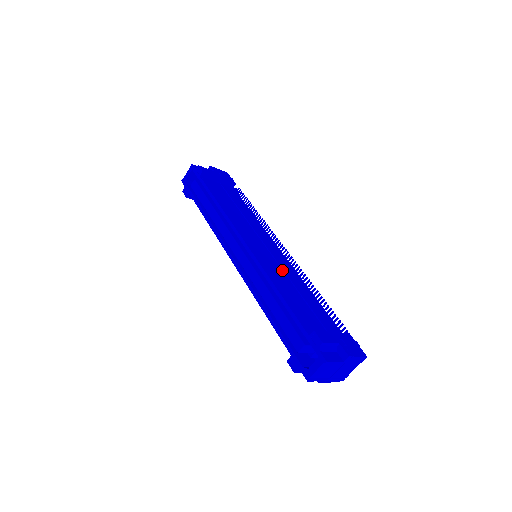
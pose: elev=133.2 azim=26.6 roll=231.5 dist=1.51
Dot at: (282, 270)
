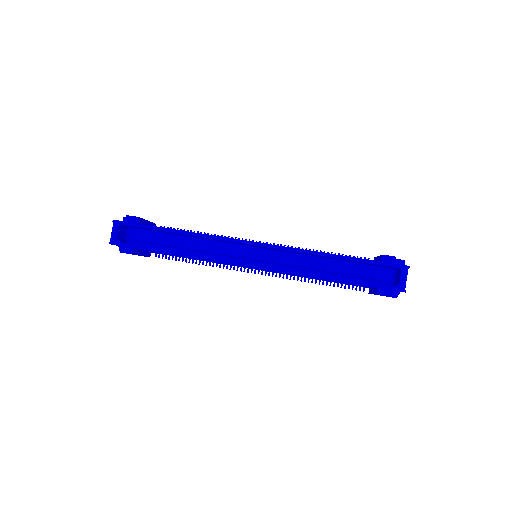
Dot at: occluded
